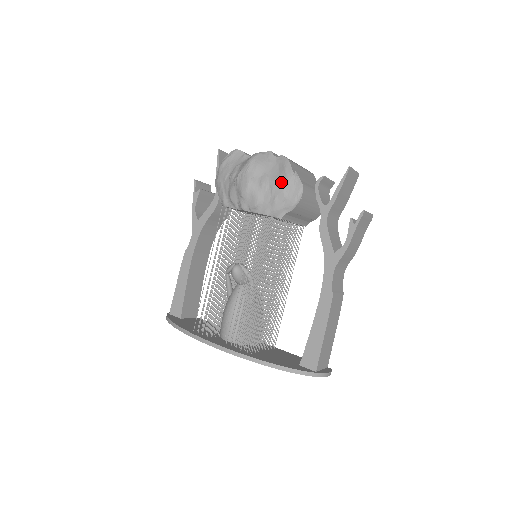
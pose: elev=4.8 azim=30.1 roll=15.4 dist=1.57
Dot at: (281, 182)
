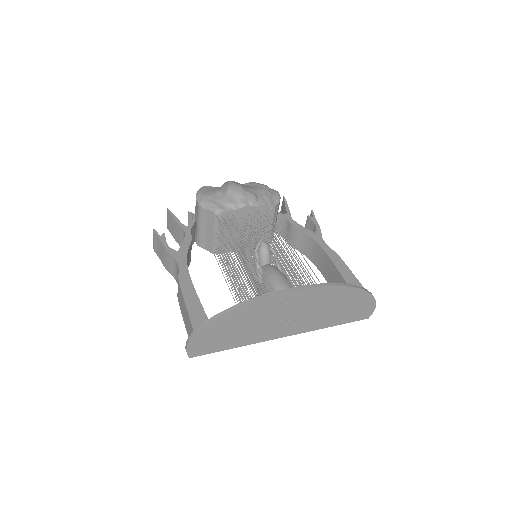
Dot at: (262, 187)
